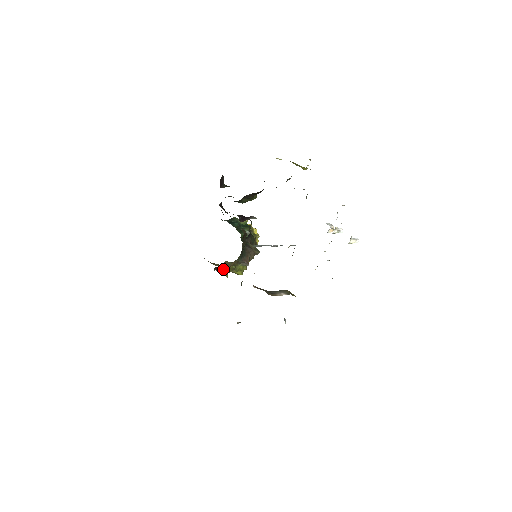
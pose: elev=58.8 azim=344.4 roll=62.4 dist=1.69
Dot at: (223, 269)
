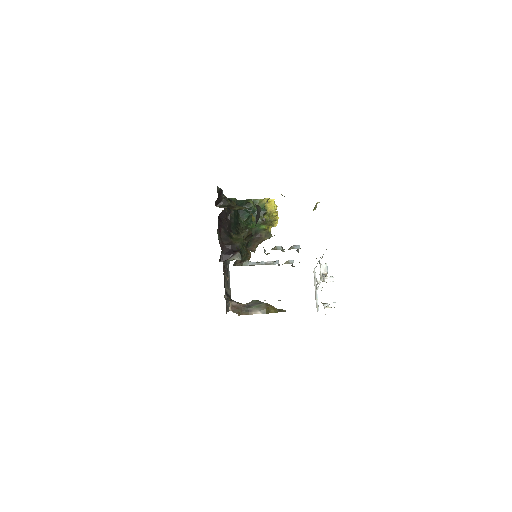
Dot at: occluded
